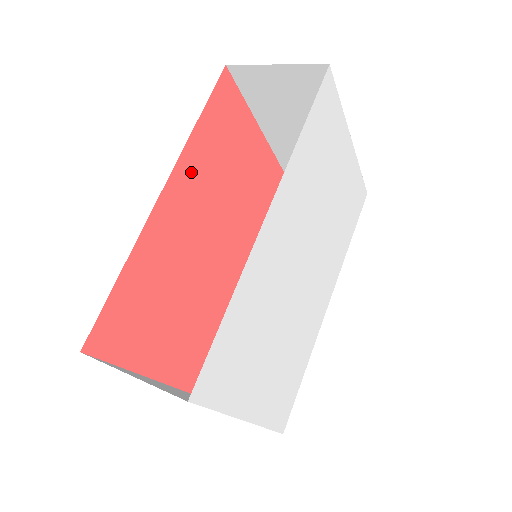
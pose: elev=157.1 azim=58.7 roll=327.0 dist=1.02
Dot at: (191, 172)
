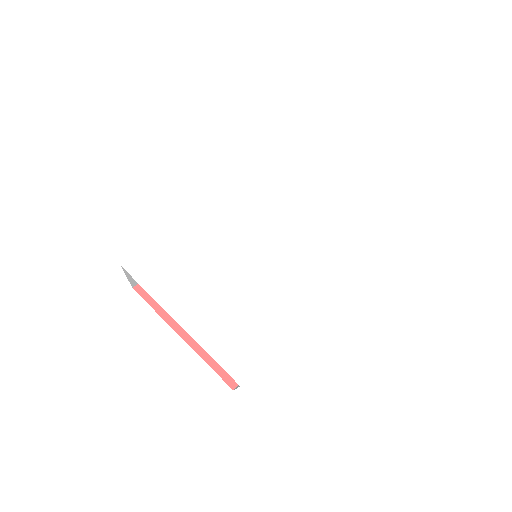
Dot at: occluded
